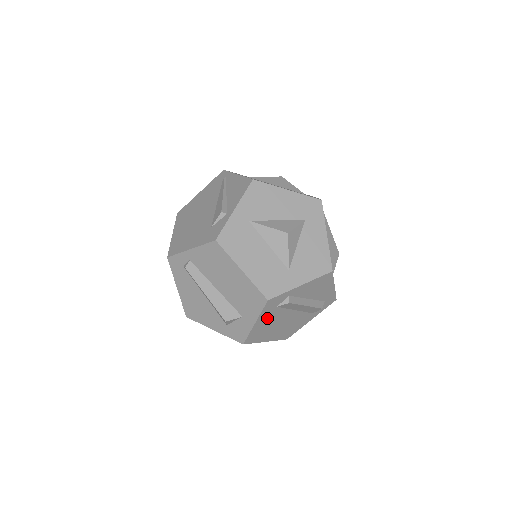
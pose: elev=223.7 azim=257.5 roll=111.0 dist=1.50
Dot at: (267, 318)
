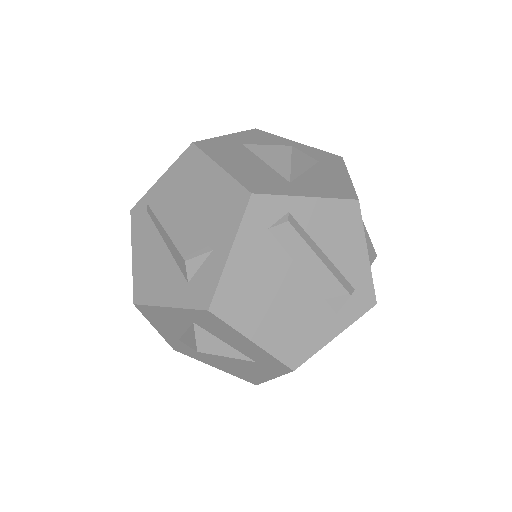
Dot at: (252, 254)
